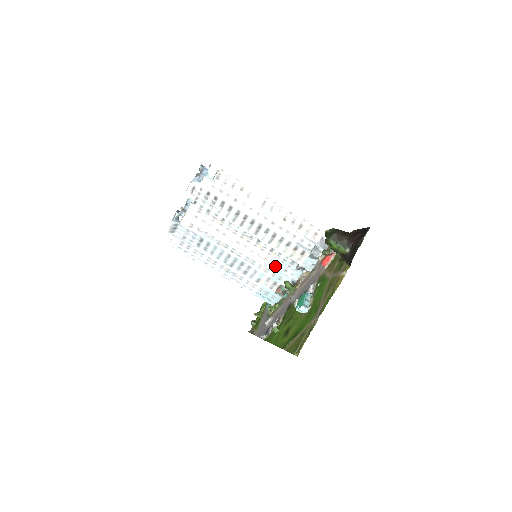
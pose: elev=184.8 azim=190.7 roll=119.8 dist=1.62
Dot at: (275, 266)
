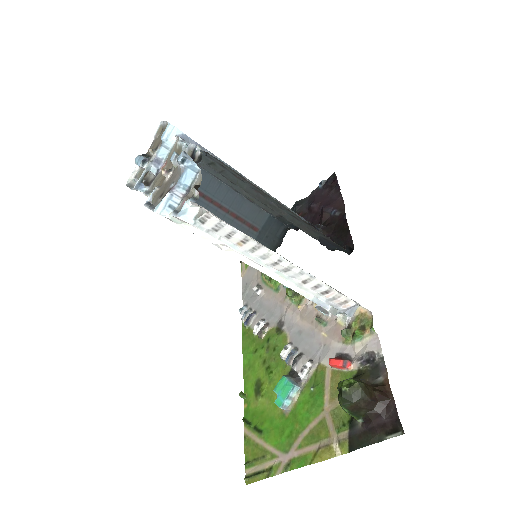
Dot at: occluded
